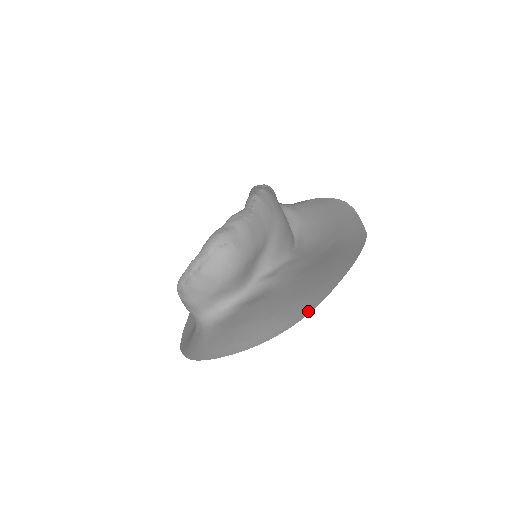
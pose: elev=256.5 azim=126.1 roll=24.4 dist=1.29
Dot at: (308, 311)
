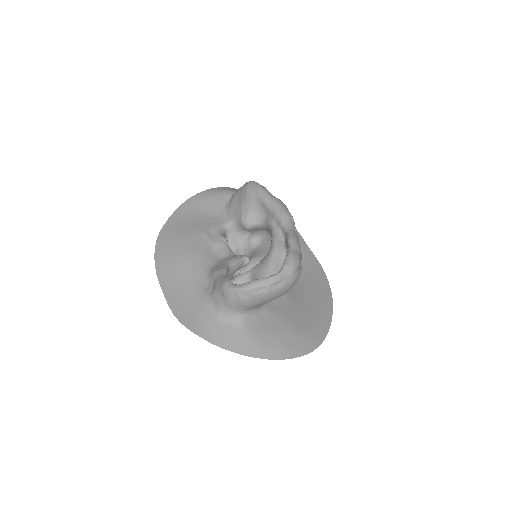
Dot at: (326, 333)
